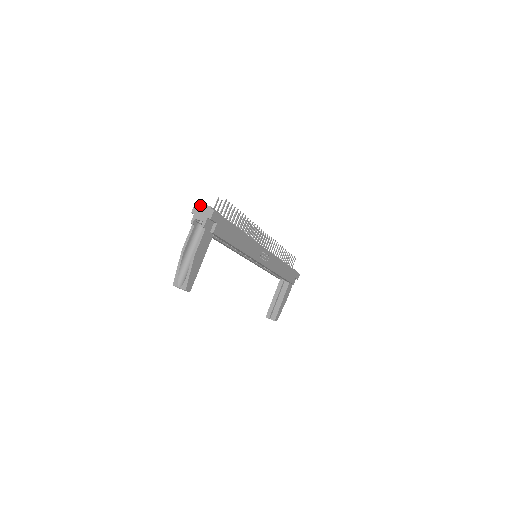
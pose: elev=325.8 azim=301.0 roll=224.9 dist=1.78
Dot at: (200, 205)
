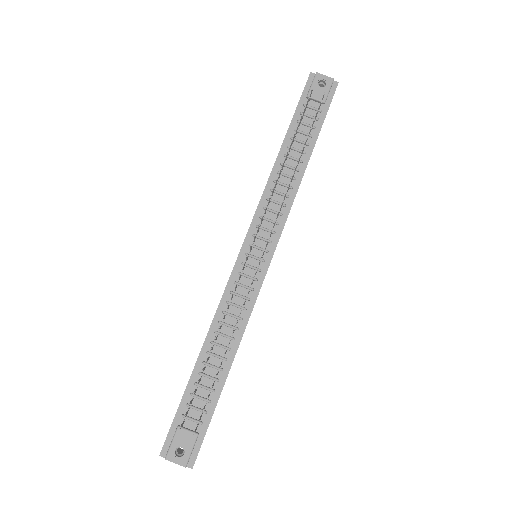
Dot at: (168, 460)
